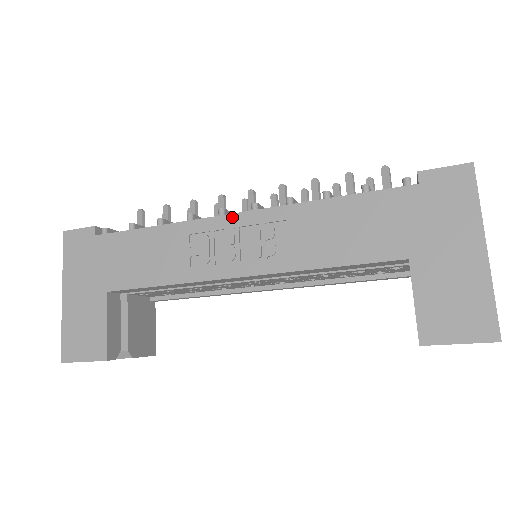
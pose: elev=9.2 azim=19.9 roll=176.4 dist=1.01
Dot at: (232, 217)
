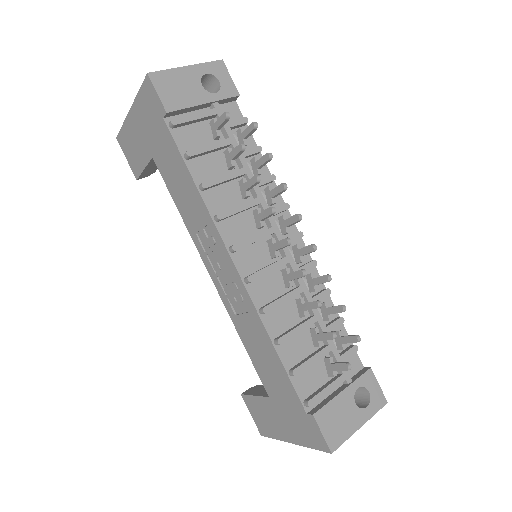
Dot at: (232, 263)
